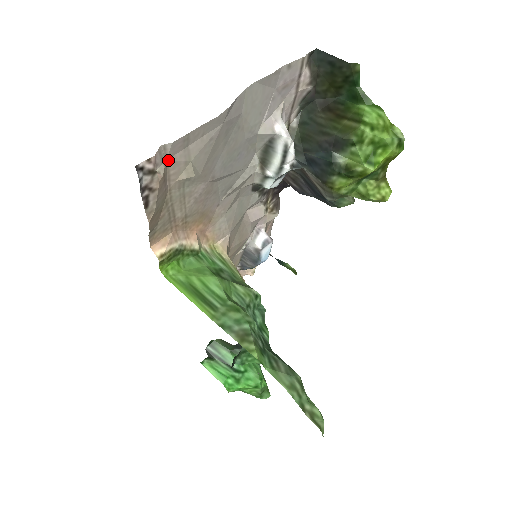
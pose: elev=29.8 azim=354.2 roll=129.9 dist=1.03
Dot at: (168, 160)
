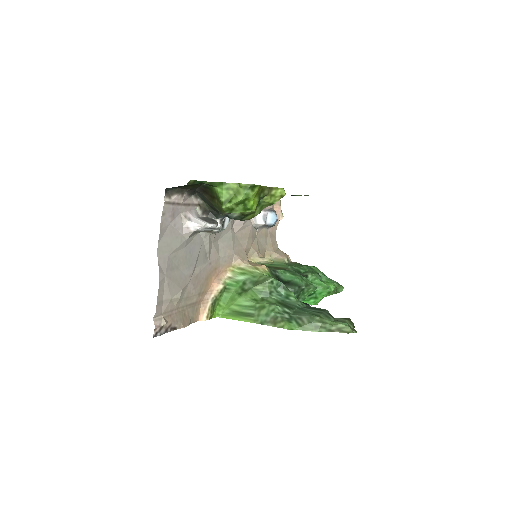
Dot at: (162, 314)
